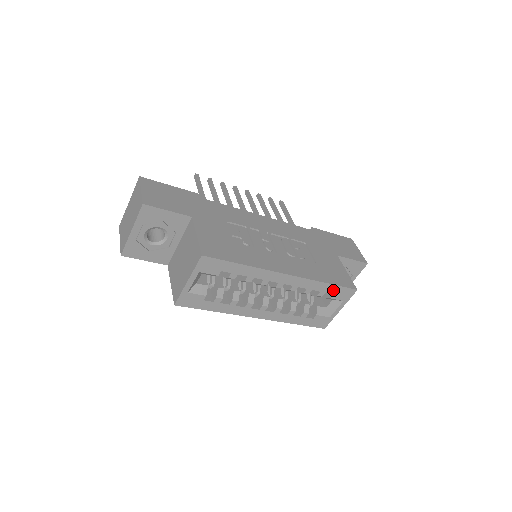
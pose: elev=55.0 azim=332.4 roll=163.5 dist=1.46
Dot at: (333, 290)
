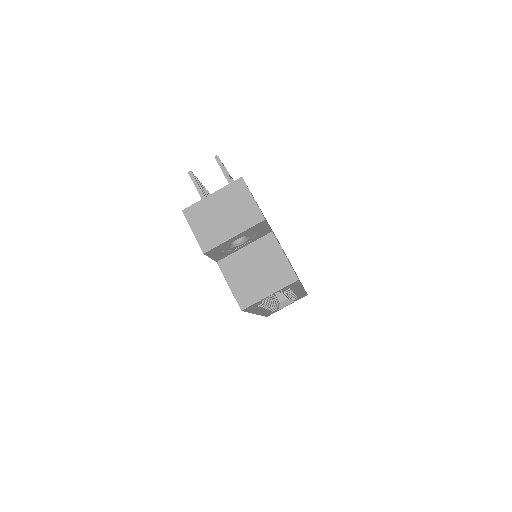
Dot at: (302, 295)
